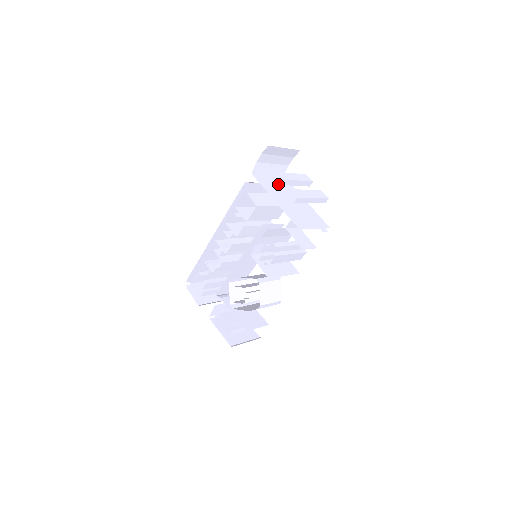
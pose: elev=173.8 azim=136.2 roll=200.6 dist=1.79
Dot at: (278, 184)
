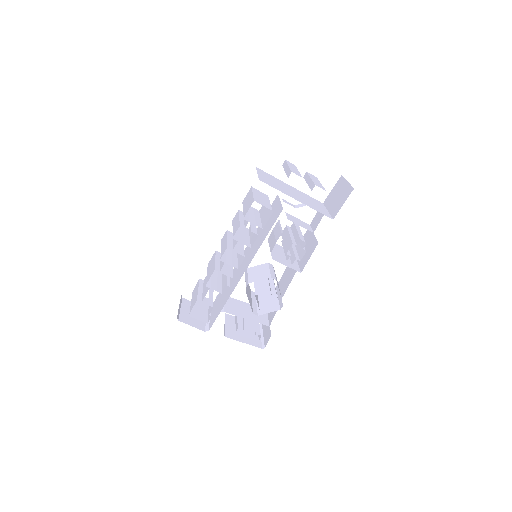
Dot at: occluded
